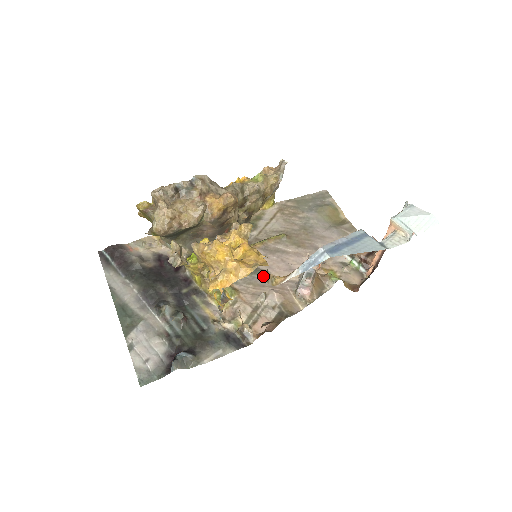
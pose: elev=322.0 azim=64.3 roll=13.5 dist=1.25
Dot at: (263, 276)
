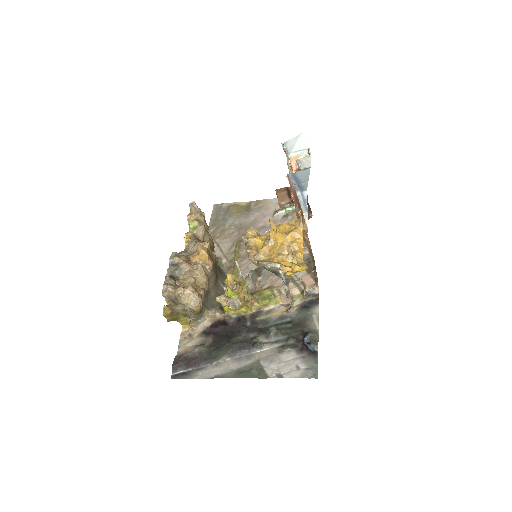
Dot at: occluded
